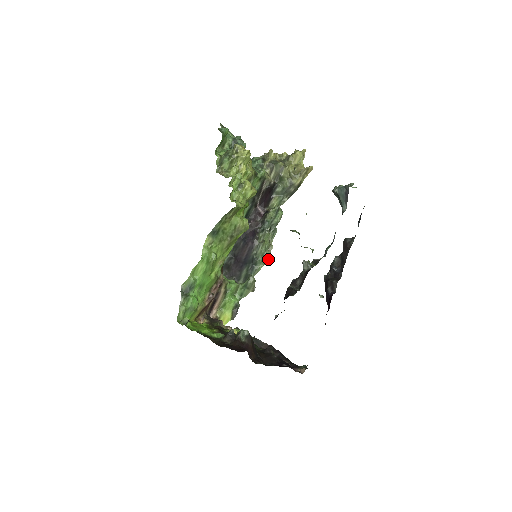
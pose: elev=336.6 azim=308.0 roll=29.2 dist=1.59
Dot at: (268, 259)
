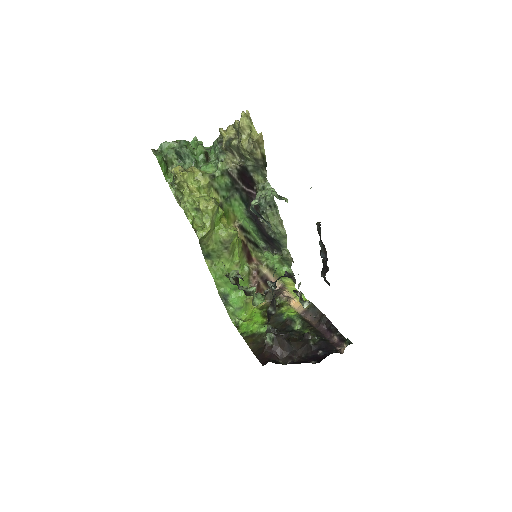
Dot at: (285, 234)
